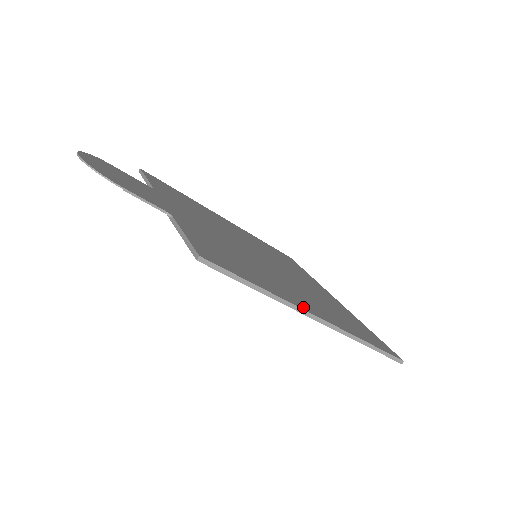
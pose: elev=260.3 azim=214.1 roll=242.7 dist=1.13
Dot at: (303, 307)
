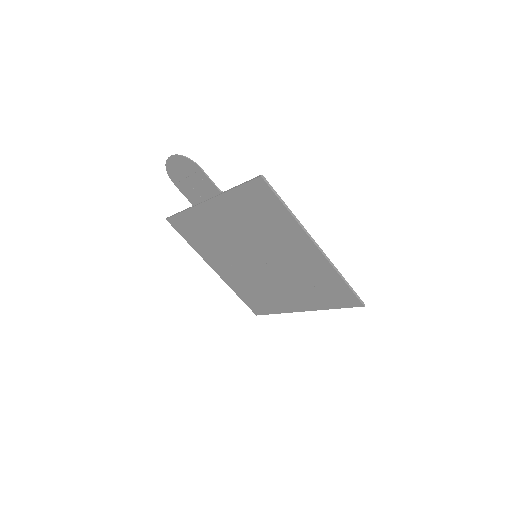
Dot at: (307, 236)
